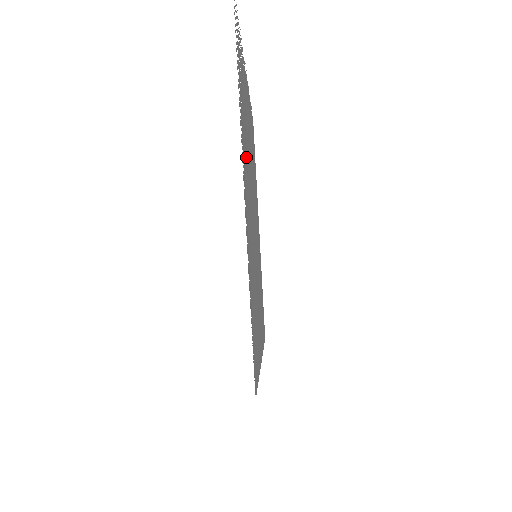
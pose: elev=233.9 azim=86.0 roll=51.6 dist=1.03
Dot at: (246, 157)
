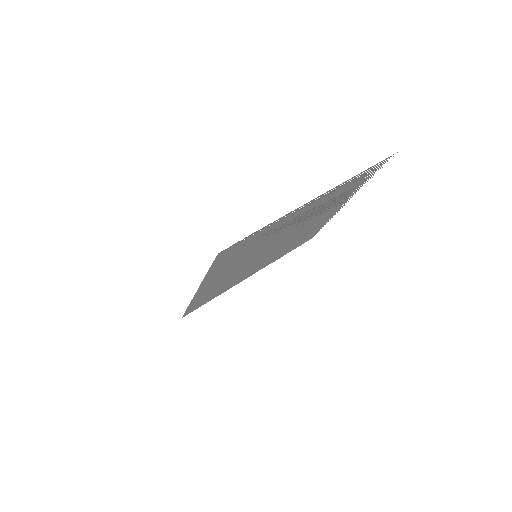
Dot at: (317, 208)
